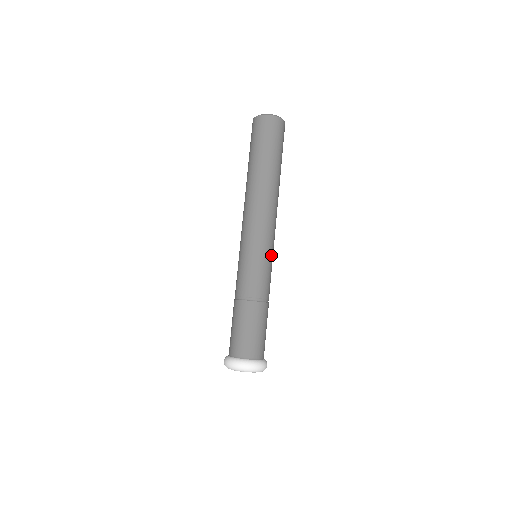
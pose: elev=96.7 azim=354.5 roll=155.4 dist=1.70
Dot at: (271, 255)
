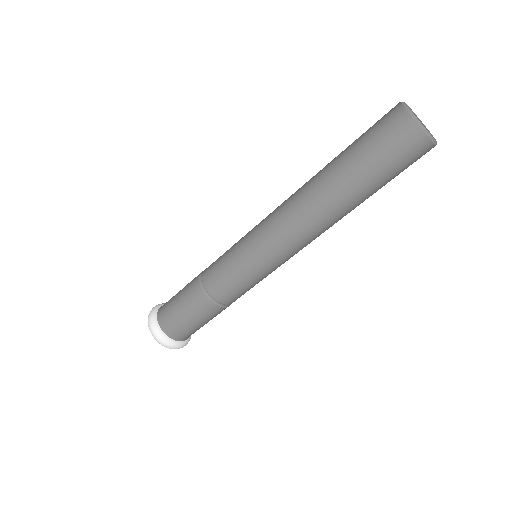
Dot at: occluded
